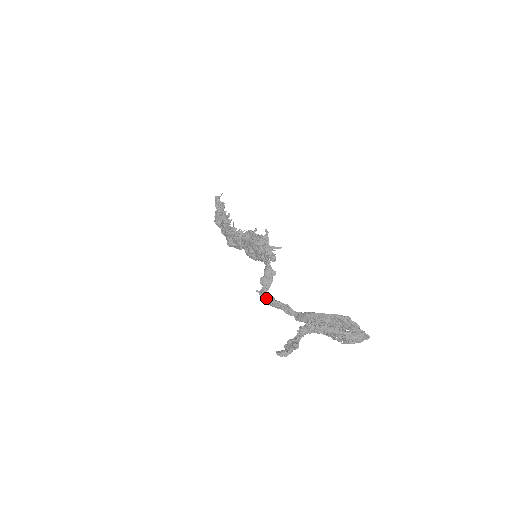
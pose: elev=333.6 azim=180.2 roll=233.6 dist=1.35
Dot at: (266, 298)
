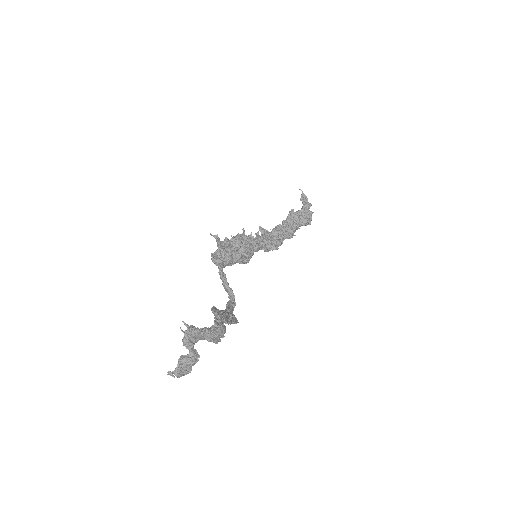
Dot at: occluded
